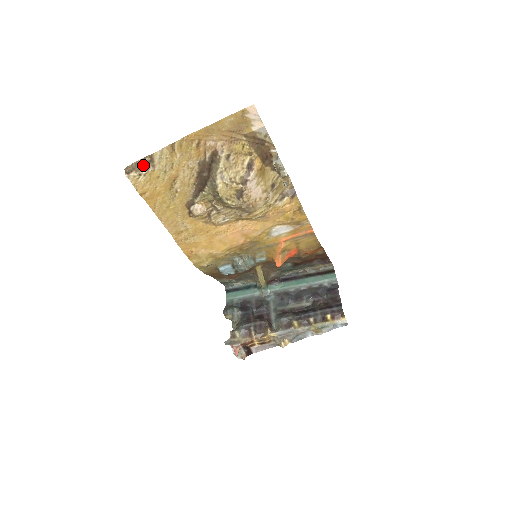
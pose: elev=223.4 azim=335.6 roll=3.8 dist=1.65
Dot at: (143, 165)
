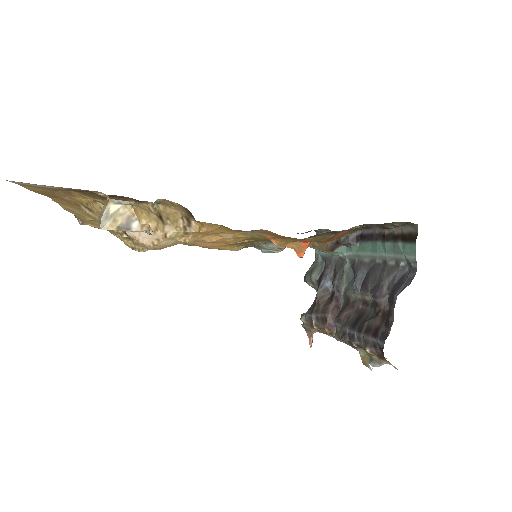
Dot at: occluded
